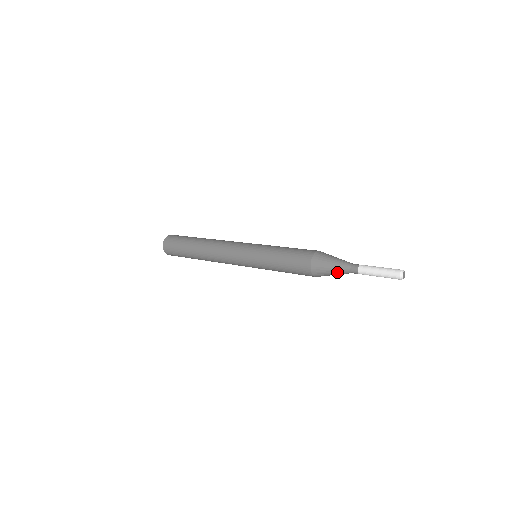
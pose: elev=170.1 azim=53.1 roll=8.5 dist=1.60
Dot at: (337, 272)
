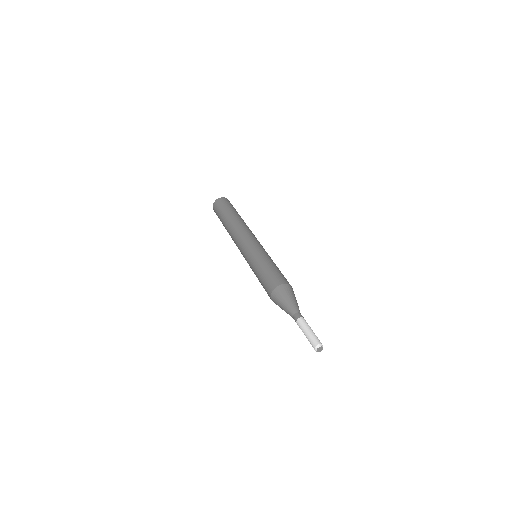
Dot at: occluded
